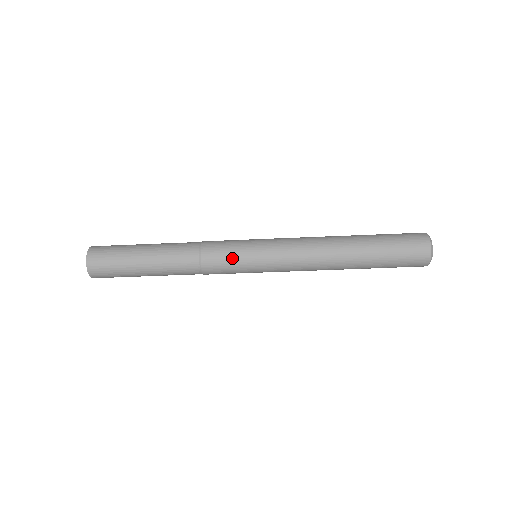
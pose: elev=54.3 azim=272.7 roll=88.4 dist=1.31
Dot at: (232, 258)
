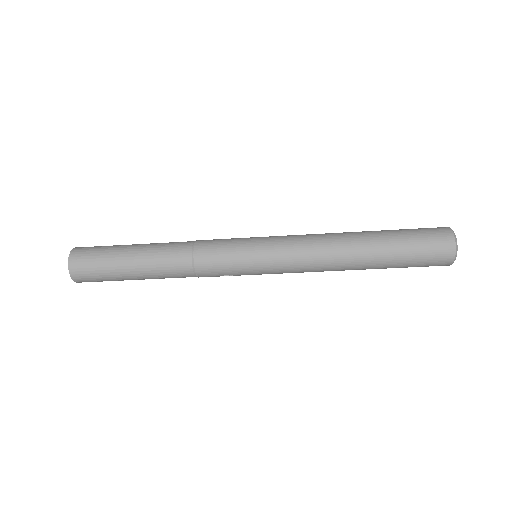
Dot at: (228, 246)
